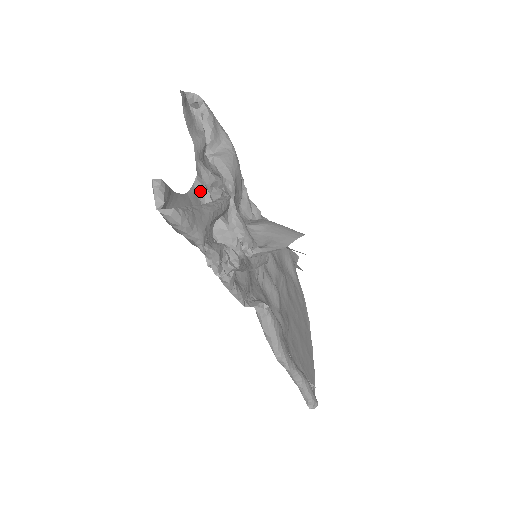
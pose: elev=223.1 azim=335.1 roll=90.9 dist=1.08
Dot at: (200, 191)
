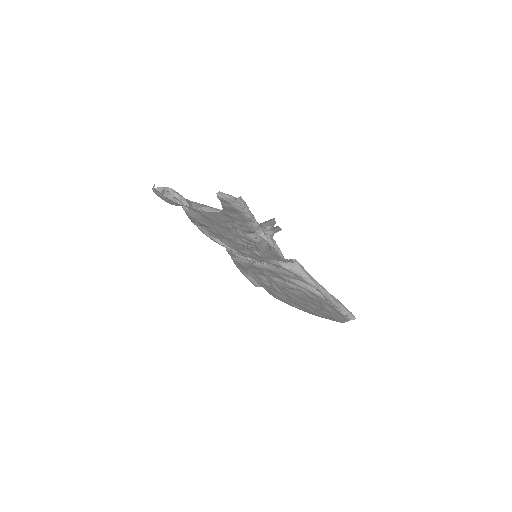
Dot at: (217, 216)
